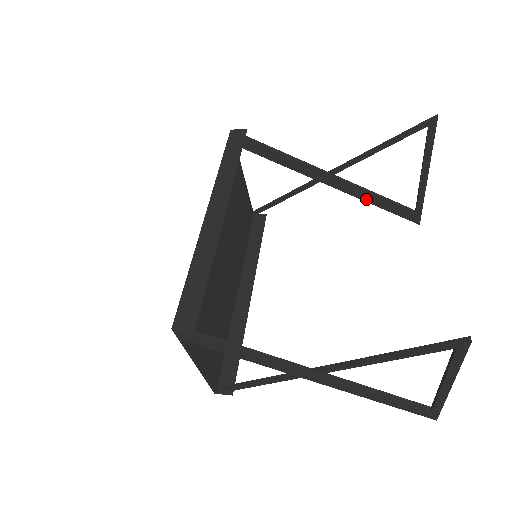
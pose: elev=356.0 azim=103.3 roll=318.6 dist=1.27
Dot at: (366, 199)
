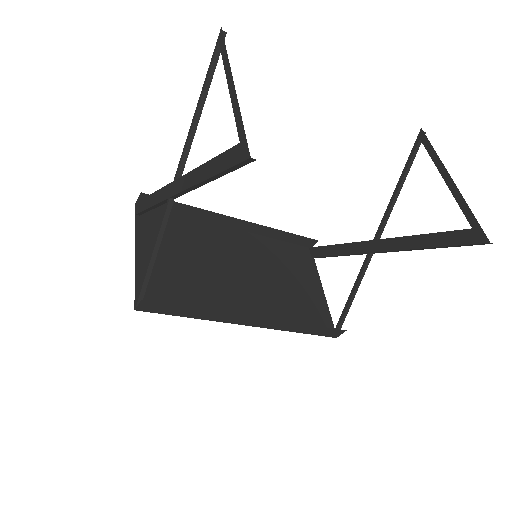
Dot at: (415, 246)
